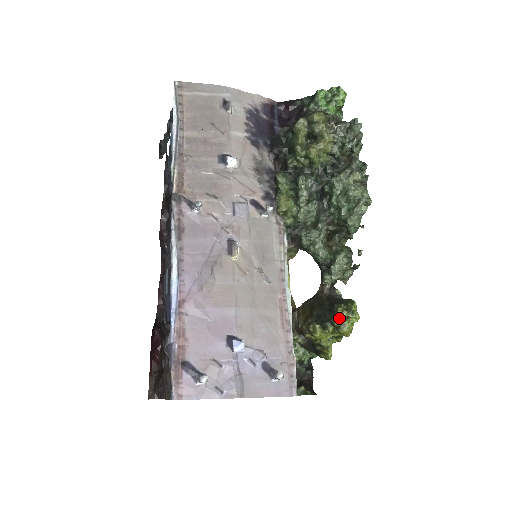
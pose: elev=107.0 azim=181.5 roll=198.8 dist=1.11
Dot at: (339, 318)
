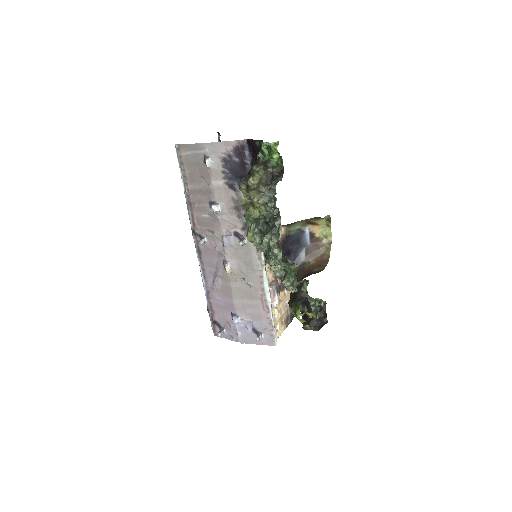
Dot at: (293, 314)
